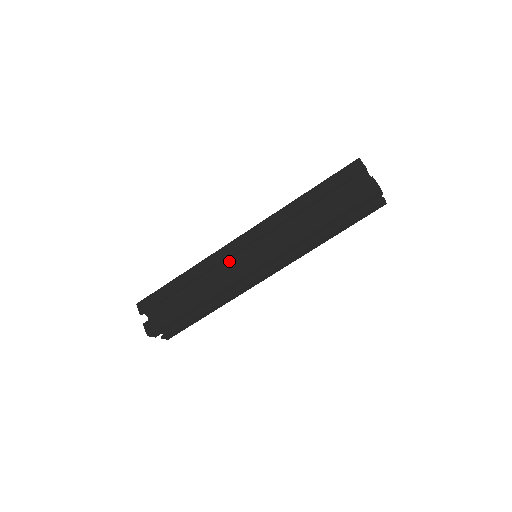
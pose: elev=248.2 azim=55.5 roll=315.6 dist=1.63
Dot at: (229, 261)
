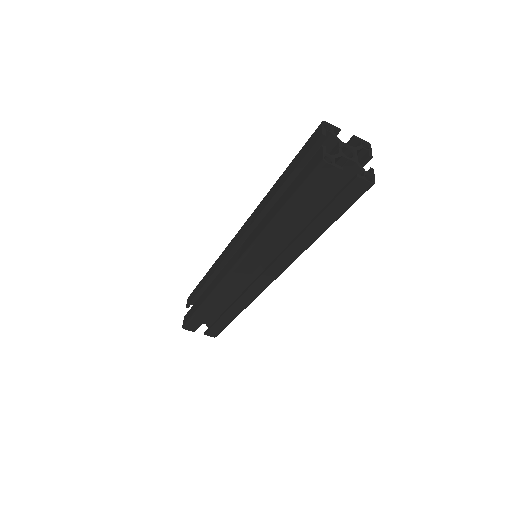
Dot at: occluded
